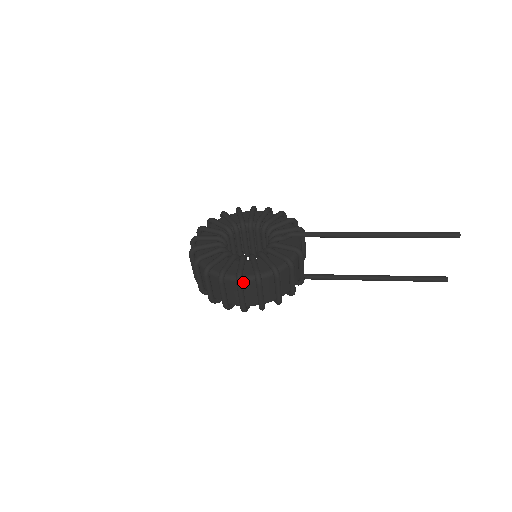
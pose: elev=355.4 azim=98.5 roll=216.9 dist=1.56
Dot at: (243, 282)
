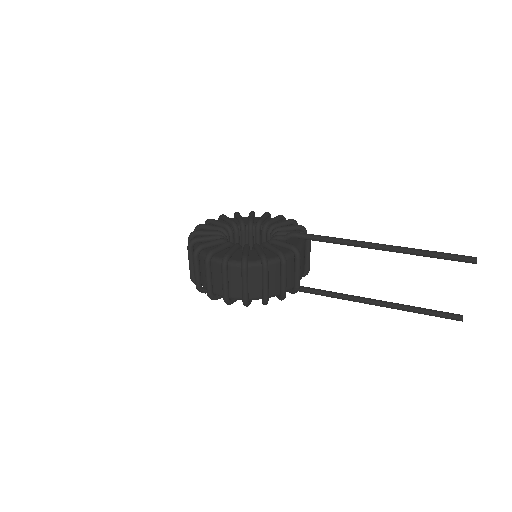
Dot at: (229, 266)
